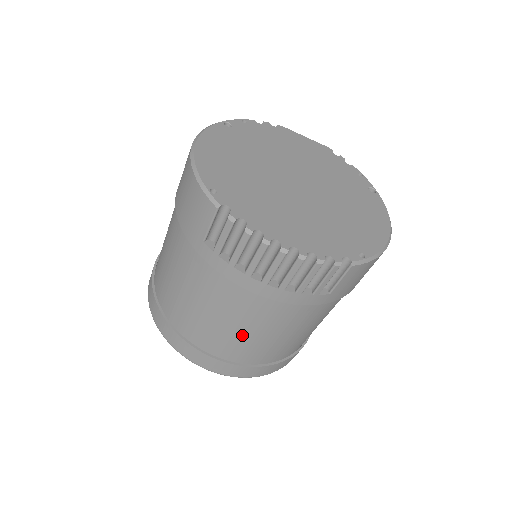
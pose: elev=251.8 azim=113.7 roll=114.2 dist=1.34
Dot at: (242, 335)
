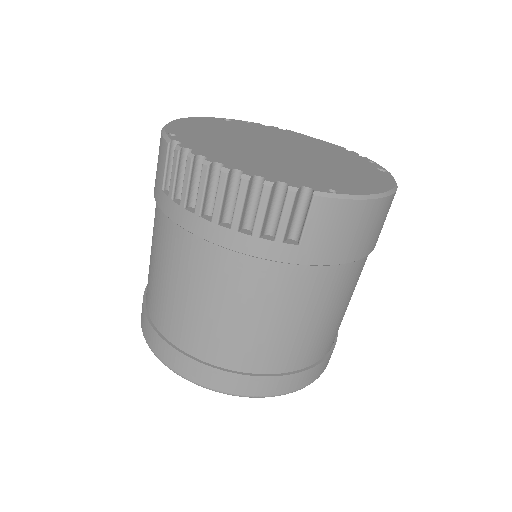
Dot at: (209, 314)
